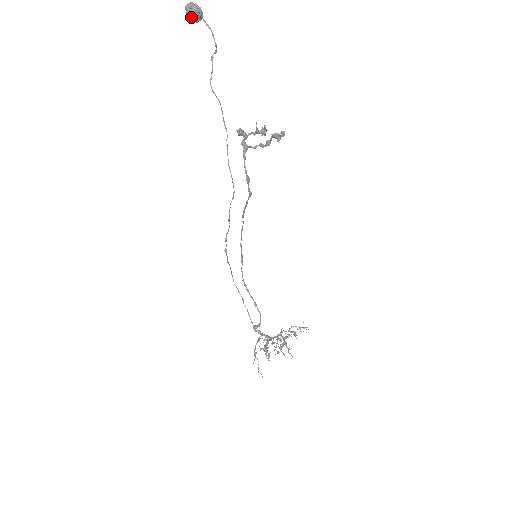
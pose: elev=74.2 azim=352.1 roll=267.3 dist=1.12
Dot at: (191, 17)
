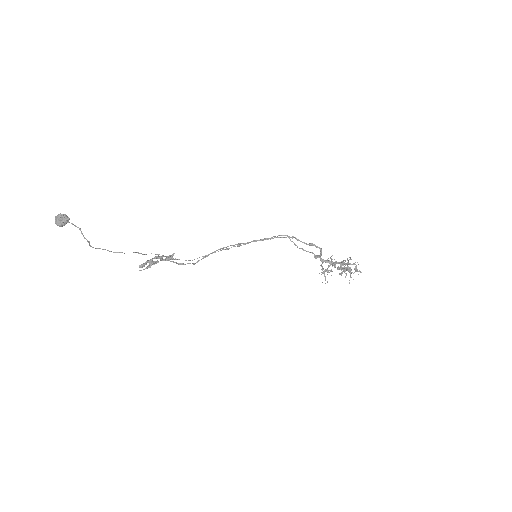
Dot at: occluded
